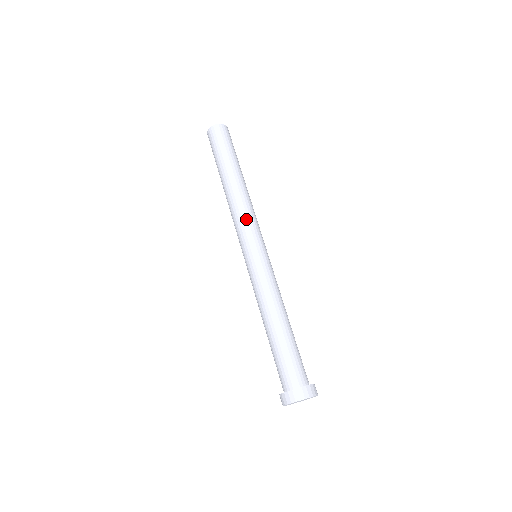
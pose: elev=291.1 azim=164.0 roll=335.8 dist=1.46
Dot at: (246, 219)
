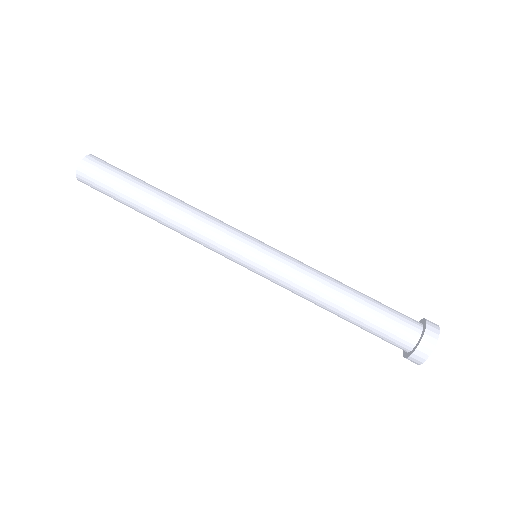
Dot at: (207, 244)
